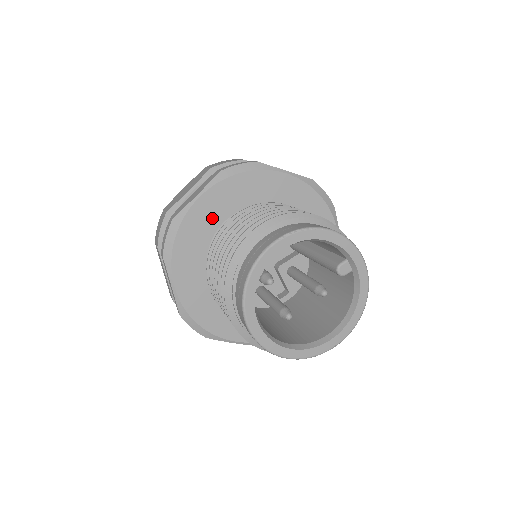
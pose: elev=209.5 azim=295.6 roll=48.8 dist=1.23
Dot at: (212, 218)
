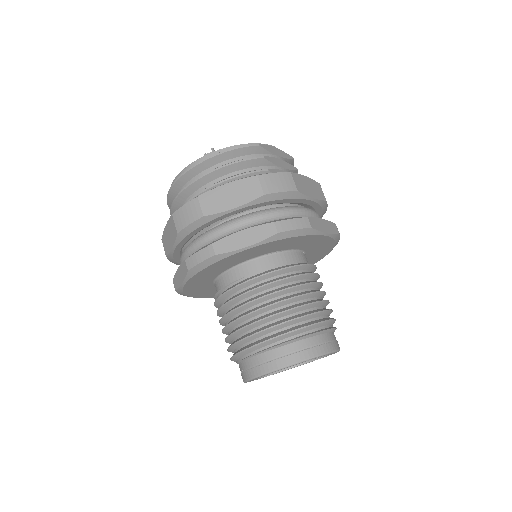
Dot at: (246, 257)
